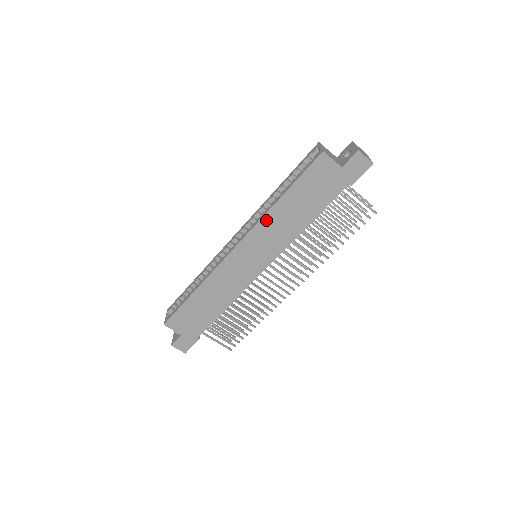
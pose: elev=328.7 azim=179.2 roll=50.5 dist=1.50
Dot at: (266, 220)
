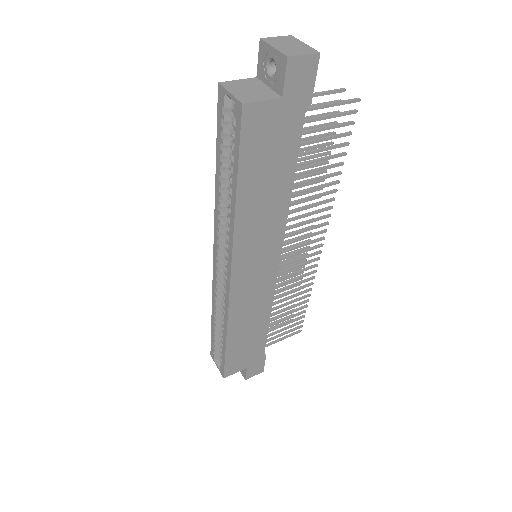
Dot at: (240, 230)
